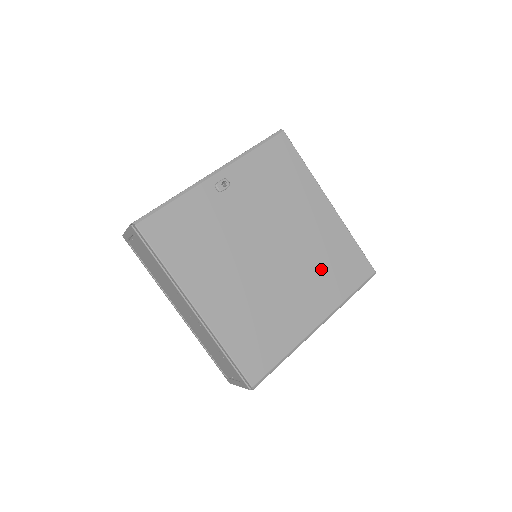
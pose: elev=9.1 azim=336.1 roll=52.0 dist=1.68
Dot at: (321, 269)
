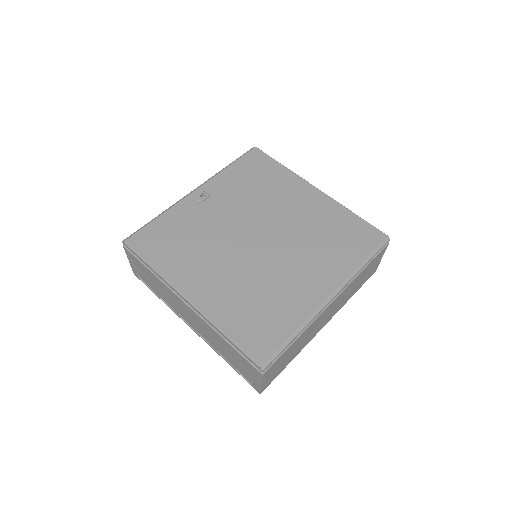
Dot at: (320, 244)
